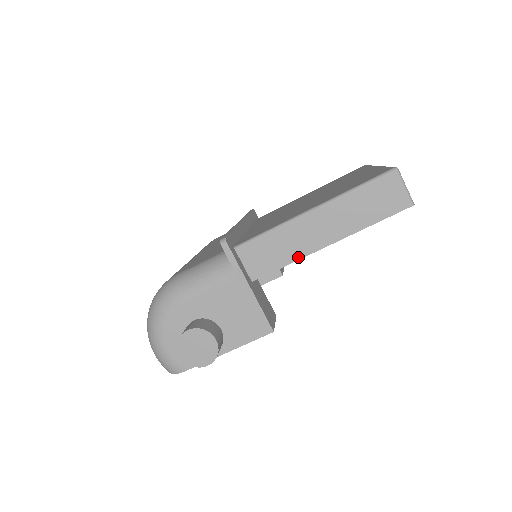
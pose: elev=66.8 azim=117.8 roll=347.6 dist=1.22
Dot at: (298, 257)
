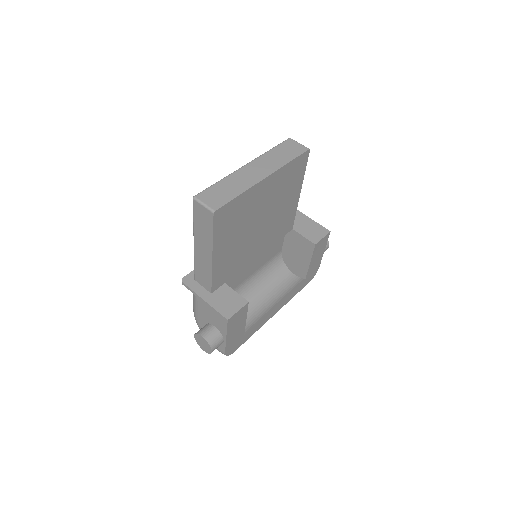
Dot at: (210, 271)
